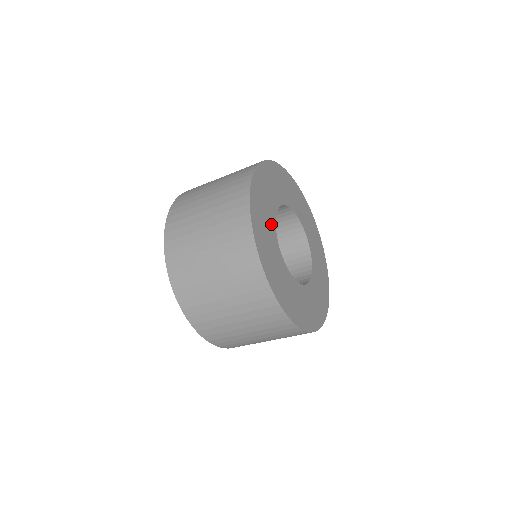
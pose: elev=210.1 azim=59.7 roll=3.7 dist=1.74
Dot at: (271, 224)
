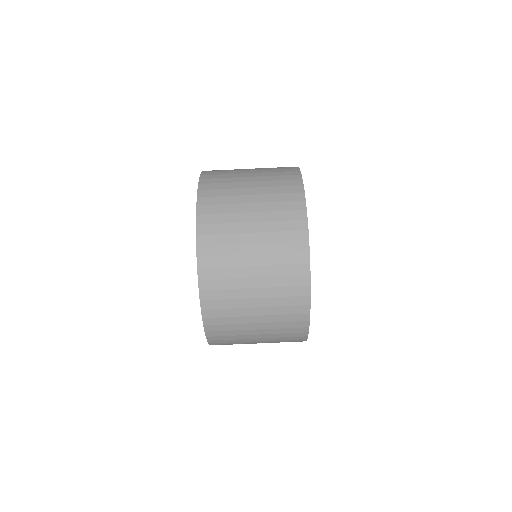
Dot at: occluded
